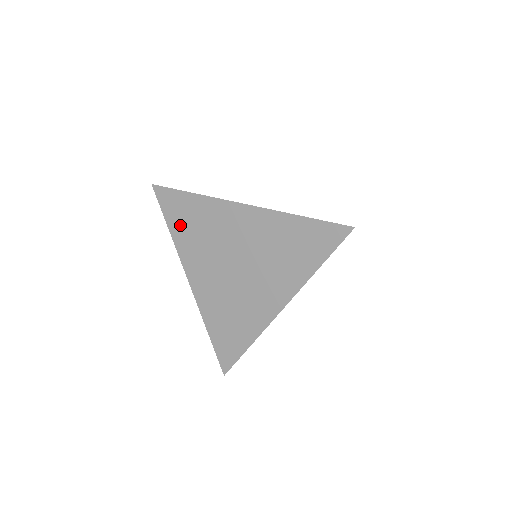
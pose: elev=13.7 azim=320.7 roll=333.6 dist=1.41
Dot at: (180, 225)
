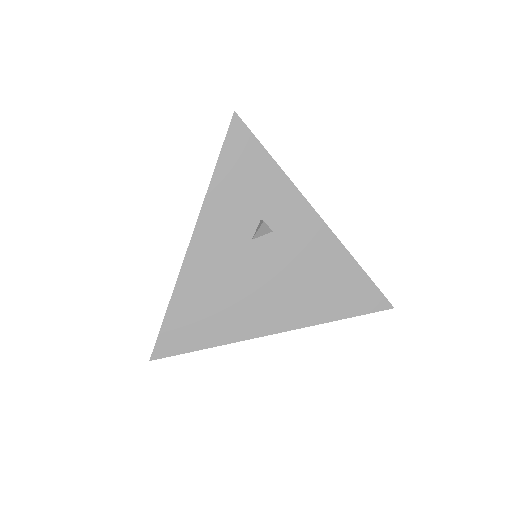
Dot at: occluded
